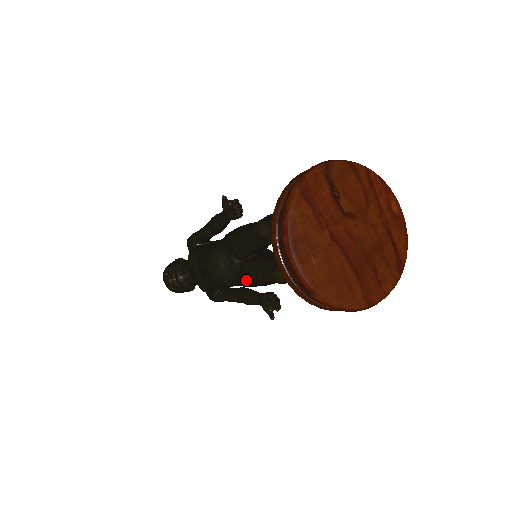
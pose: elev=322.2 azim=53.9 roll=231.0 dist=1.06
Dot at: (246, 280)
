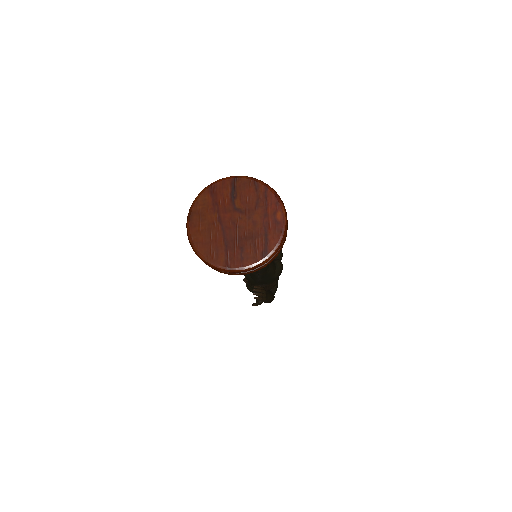
Dot at: occluded
